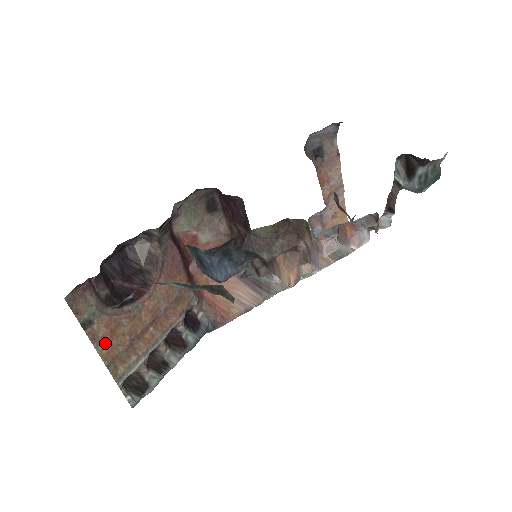
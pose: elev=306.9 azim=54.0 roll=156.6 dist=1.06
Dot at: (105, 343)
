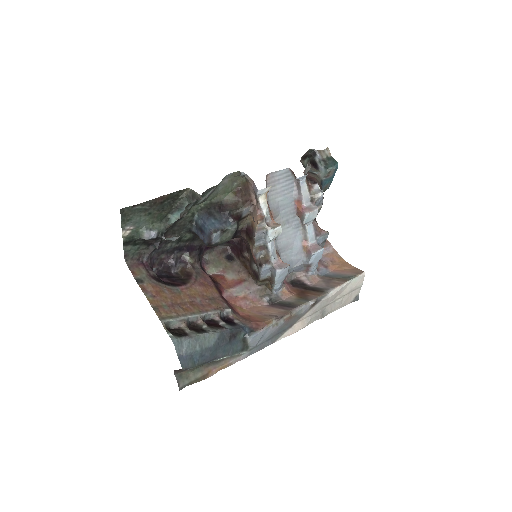
Dot at: (152, 295)
